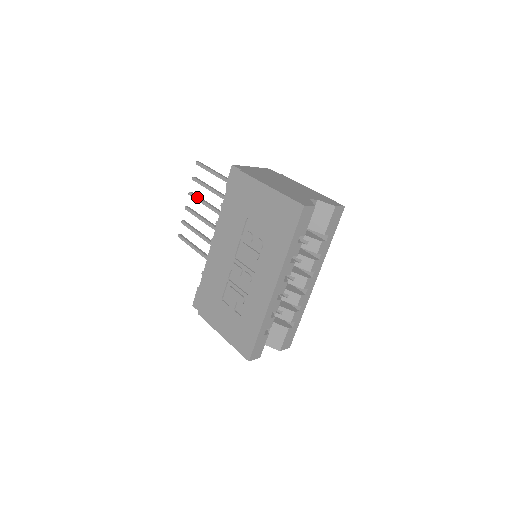
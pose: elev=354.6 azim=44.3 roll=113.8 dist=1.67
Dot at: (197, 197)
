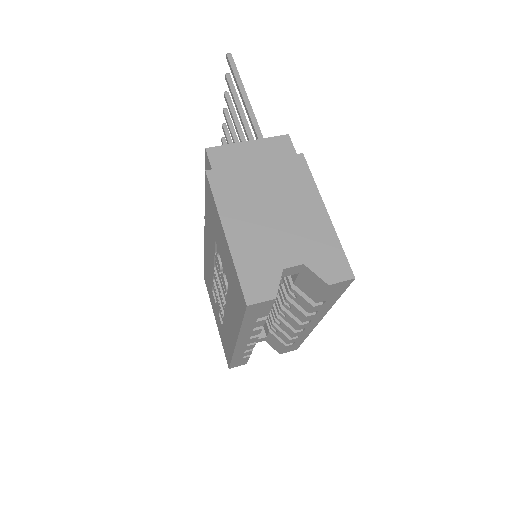
Dot at: (229, 108)
